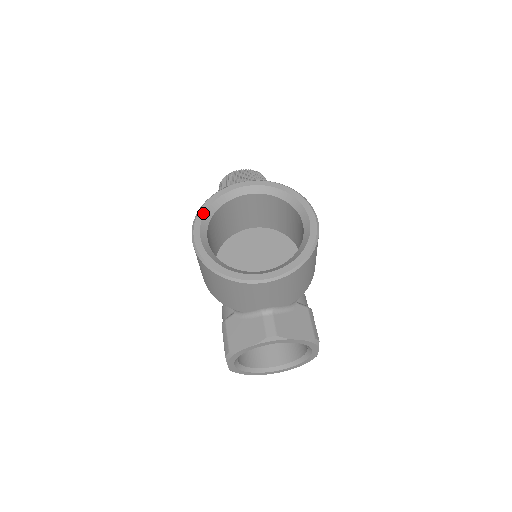
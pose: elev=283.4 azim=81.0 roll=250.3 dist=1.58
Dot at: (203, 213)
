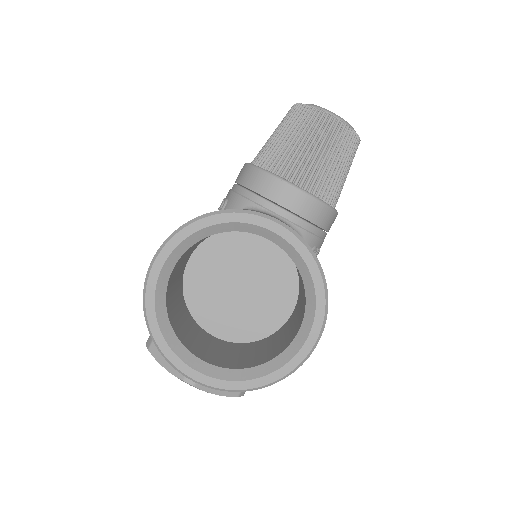
Dot at: (188, 234)
